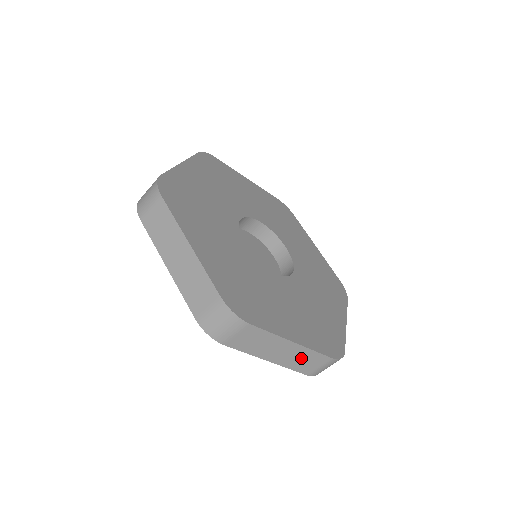
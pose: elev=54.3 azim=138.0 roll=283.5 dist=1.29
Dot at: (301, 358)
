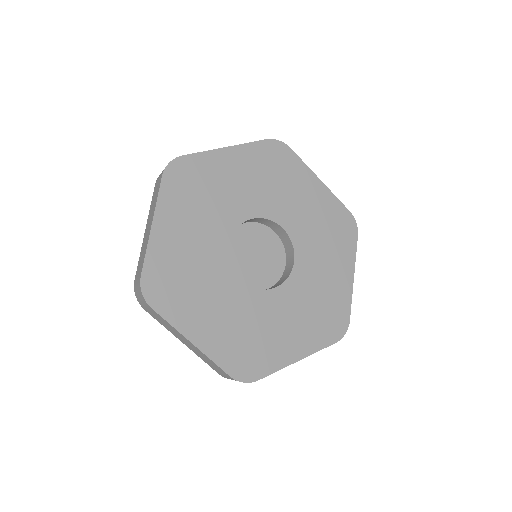
Dot at: occluded
